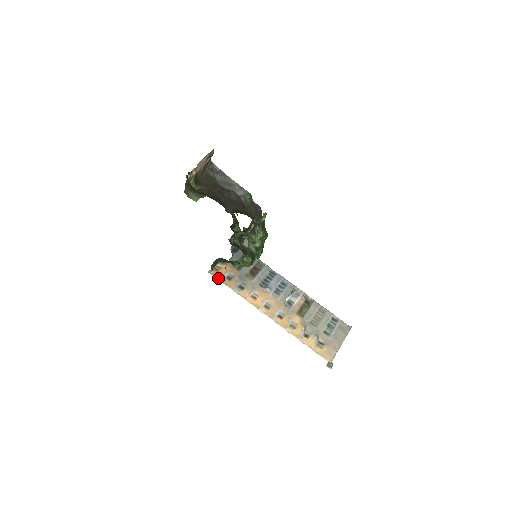
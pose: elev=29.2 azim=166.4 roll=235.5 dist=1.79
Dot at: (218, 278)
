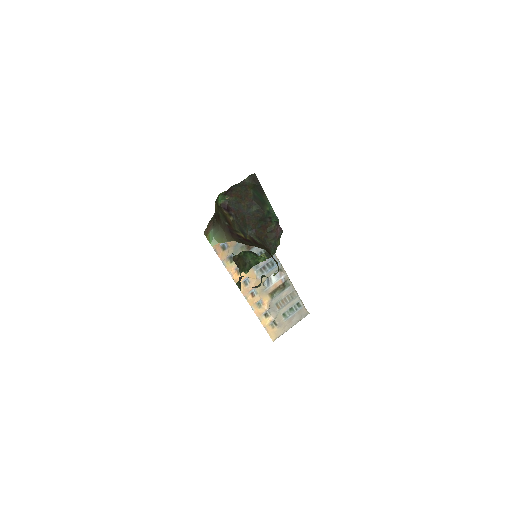
Dot at: (213, 246)
